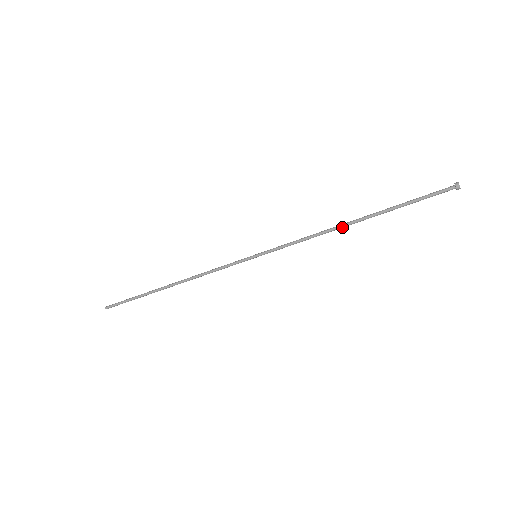
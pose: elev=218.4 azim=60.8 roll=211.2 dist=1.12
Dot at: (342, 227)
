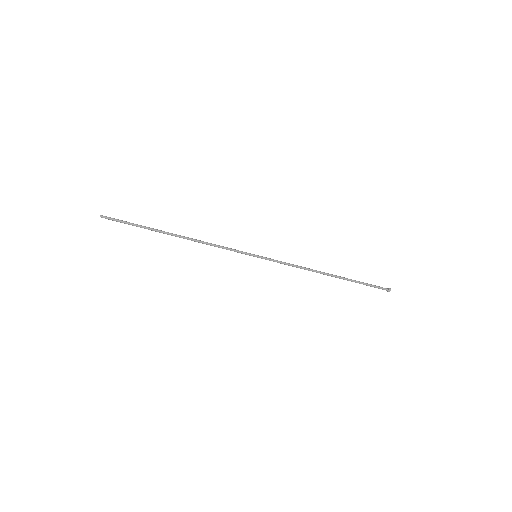
Dot at: (321, 273)
